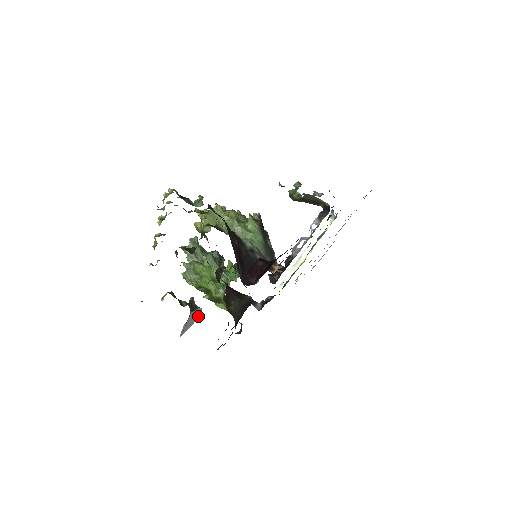
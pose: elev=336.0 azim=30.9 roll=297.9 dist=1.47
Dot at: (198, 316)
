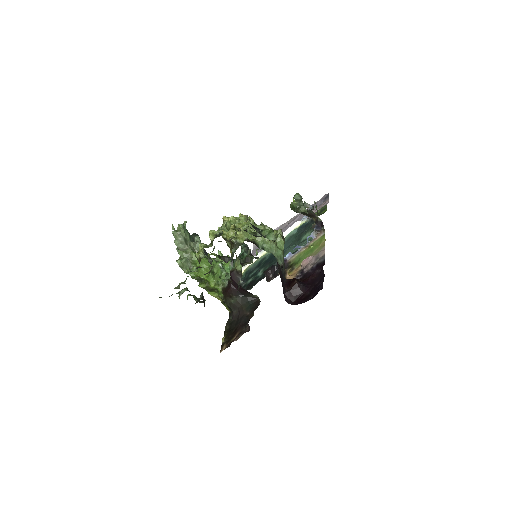
Dot at: occluded
